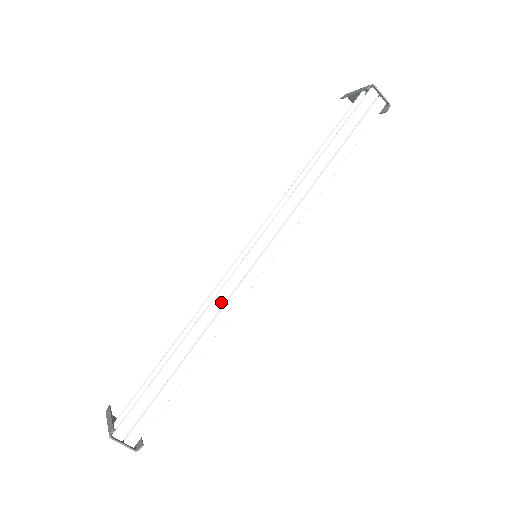
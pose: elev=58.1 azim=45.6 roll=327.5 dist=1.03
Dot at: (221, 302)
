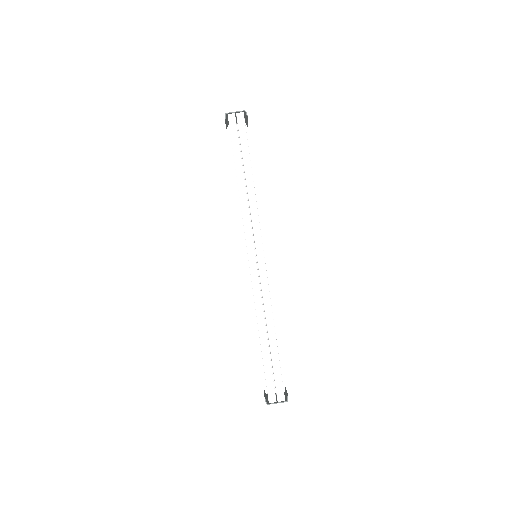
Dot at: (258, 295)
